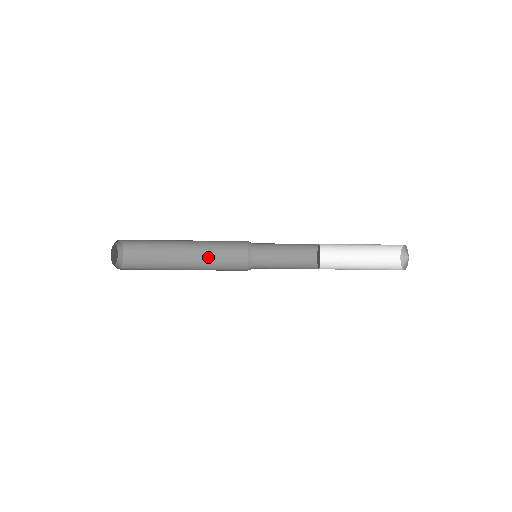
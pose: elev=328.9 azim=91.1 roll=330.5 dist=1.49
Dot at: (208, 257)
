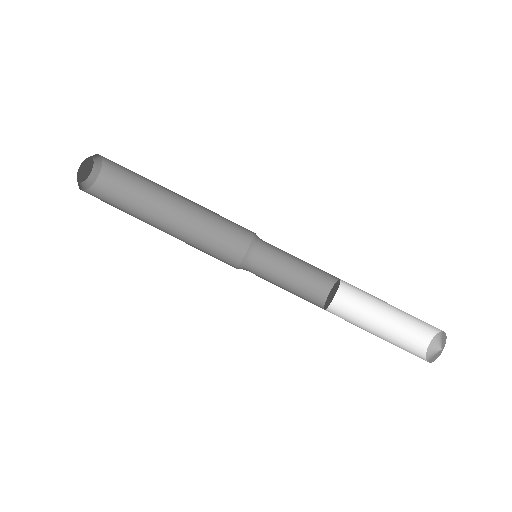
Dot at: occluded
